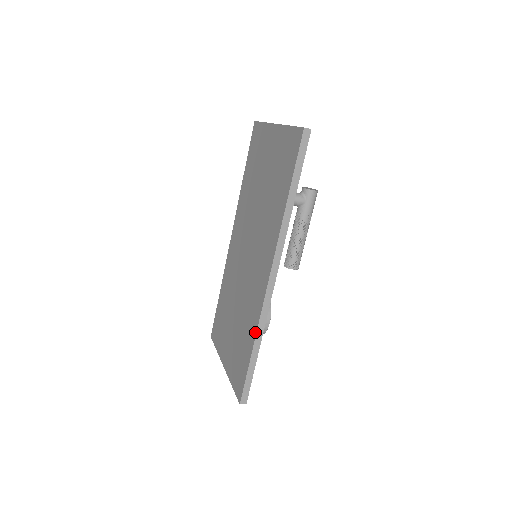
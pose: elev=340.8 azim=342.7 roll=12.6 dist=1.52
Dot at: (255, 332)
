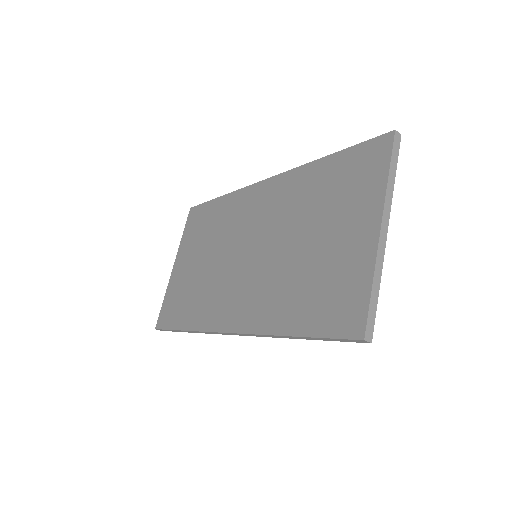
Dot at: (193, 328)
